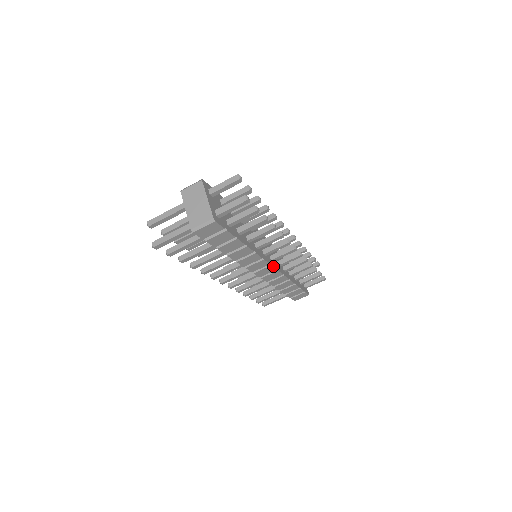
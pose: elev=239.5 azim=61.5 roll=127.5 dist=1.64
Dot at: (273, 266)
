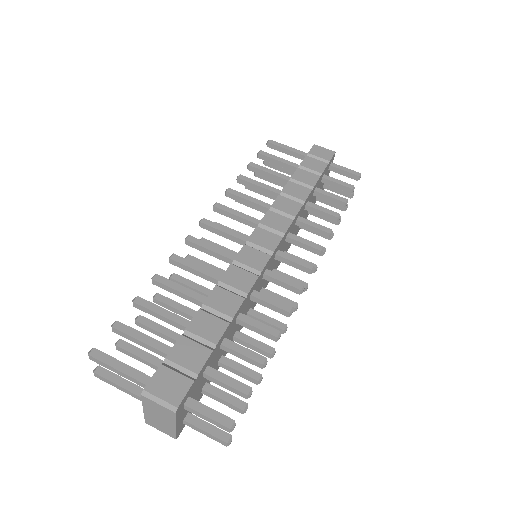
Dot at: (279, 244)
